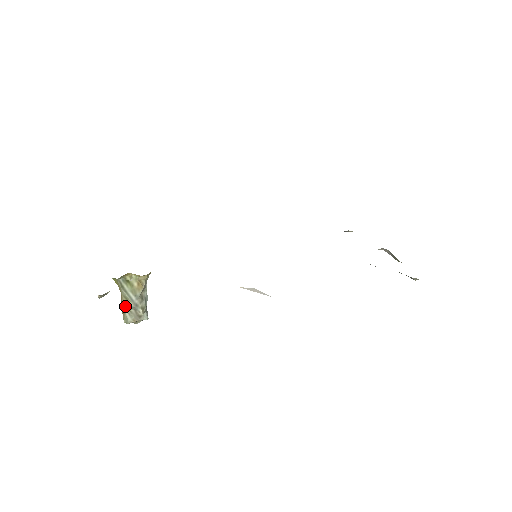
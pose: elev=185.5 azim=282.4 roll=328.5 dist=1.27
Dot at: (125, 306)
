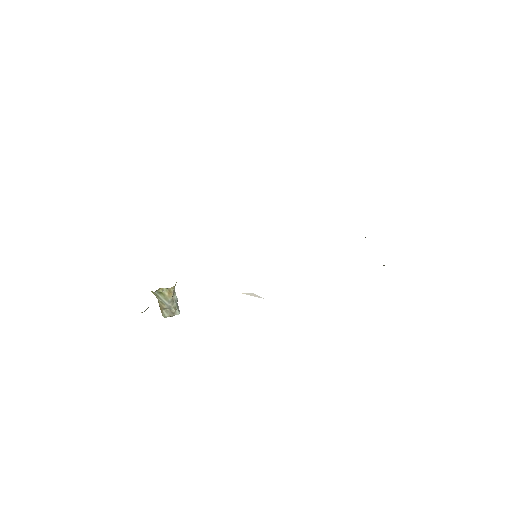
Dot at: (162, 307)
